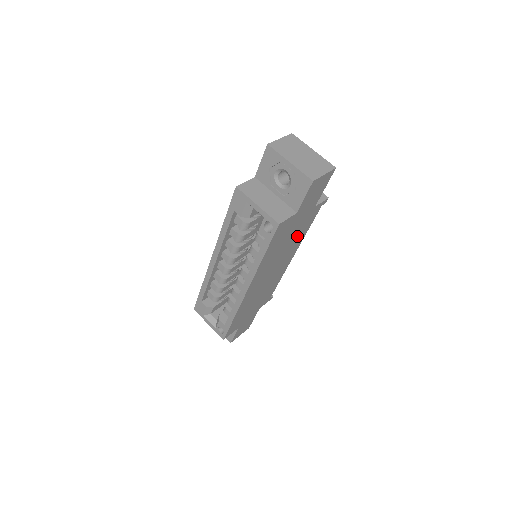
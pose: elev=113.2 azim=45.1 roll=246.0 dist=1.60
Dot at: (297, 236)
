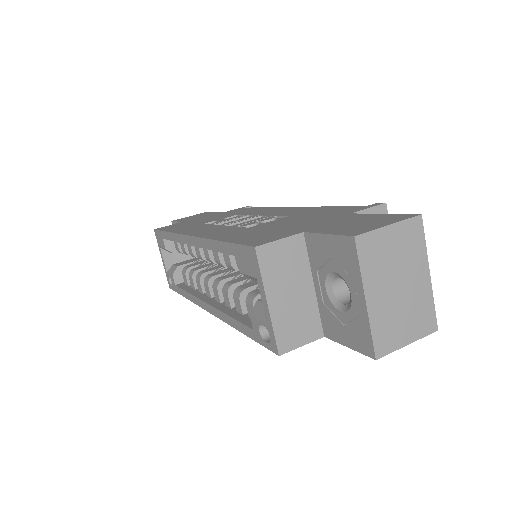
Dot at: occluded
